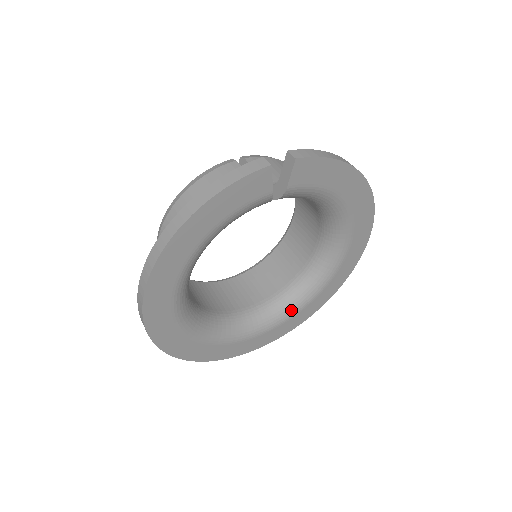
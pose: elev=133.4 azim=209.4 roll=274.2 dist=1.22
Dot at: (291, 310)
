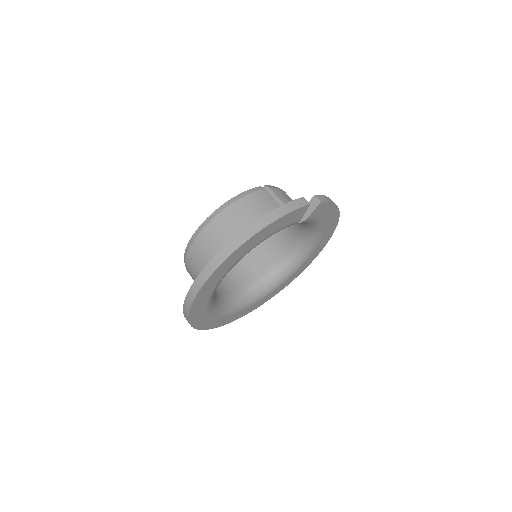
Dot at: (259, 297)
